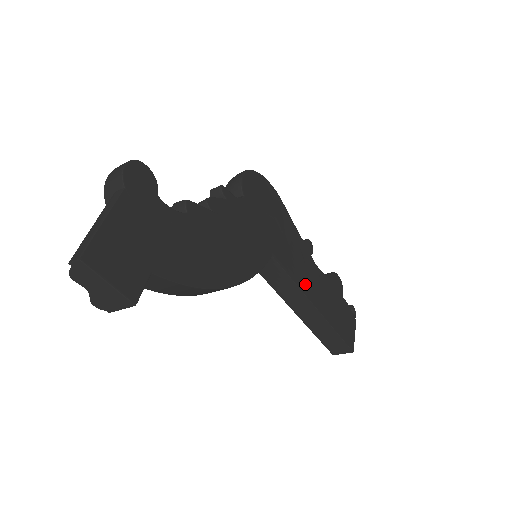
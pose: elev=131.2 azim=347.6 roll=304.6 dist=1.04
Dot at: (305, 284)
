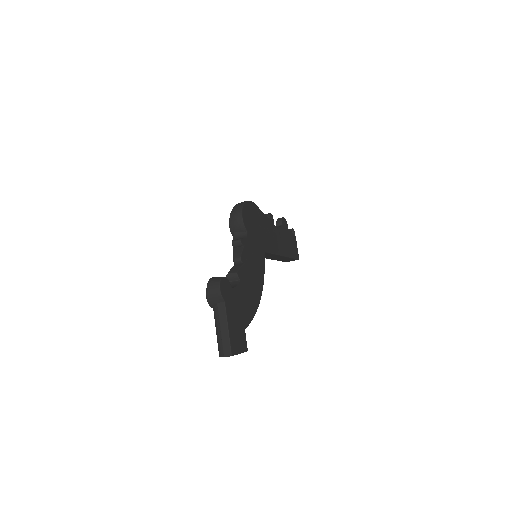
Dot at: (277, 248)
